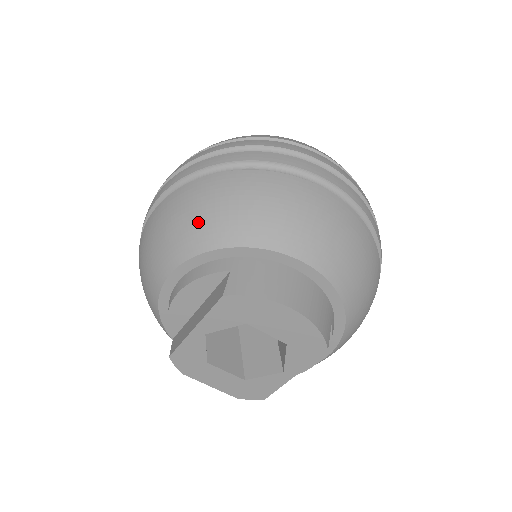
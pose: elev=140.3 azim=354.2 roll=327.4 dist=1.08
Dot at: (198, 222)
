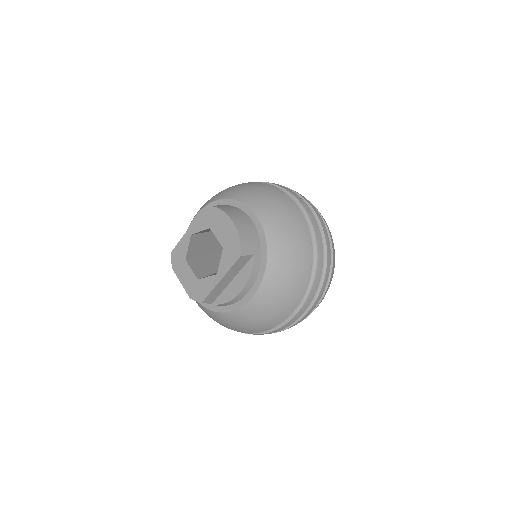
Dot at: (222, 192)
